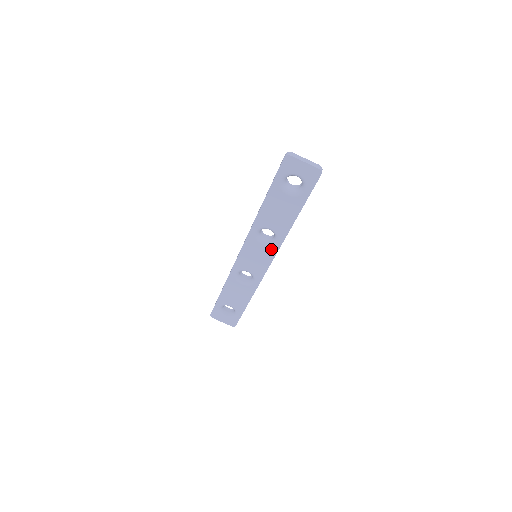
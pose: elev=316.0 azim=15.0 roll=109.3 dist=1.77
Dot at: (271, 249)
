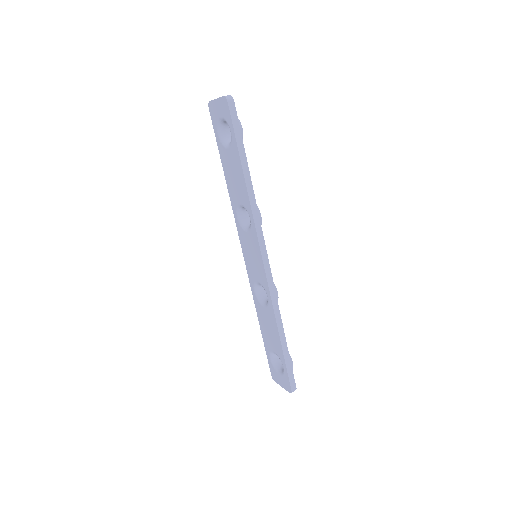
Dot at: (253, 234)
